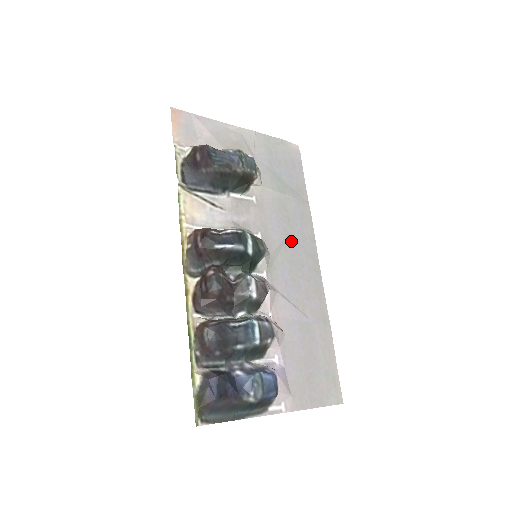
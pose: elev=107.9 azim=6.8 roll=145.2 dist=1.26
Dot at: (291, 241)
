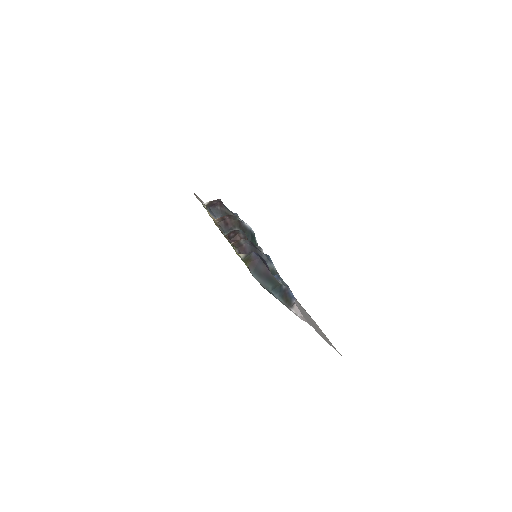
Dot at: occluded
